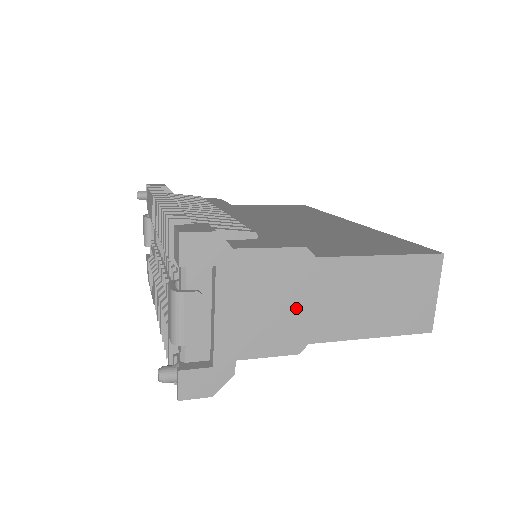
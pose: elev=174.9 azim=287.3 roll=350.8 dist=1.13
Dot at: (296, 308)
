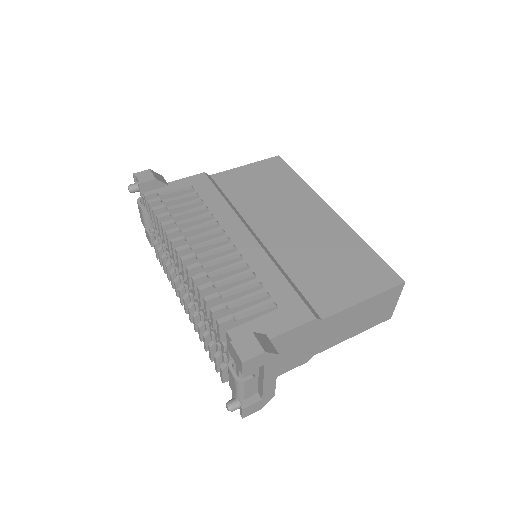
Dot at: (308, 345)
